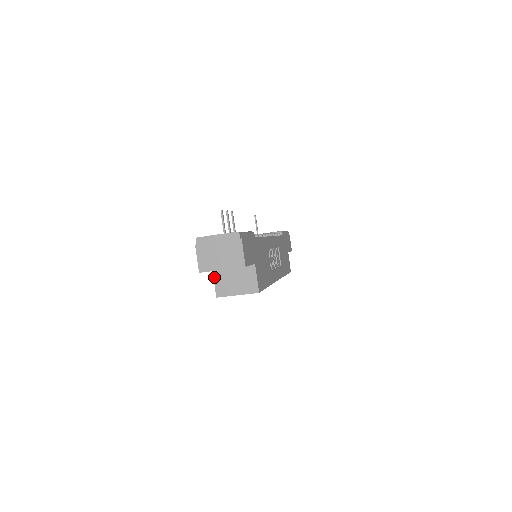
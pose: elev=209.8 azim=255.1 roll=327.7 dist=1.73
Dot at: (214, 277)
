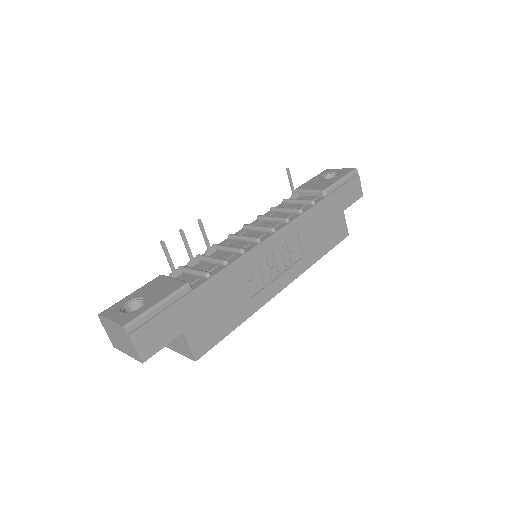
Dot at: occluded
